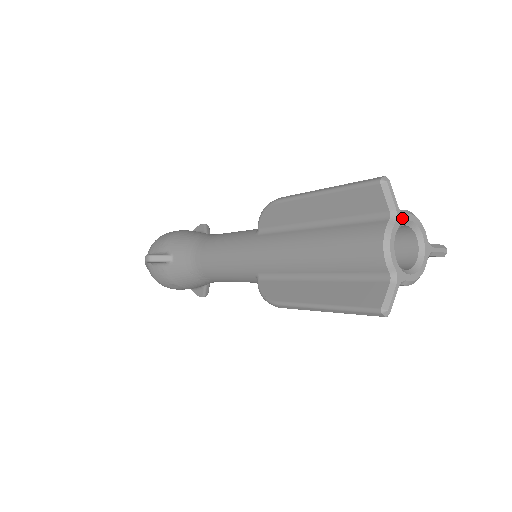
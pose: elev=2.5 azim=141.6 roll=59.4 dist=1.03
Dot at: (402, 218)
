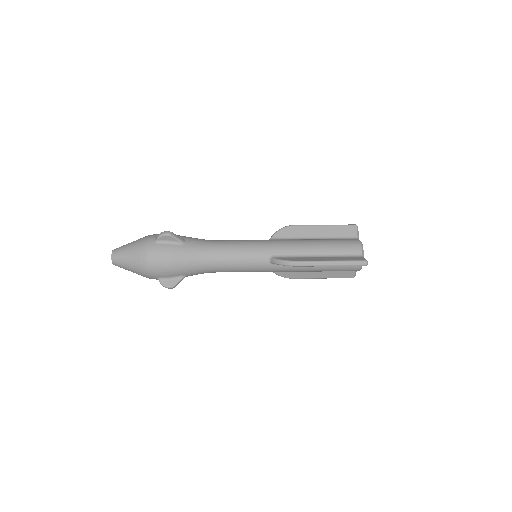
Dot at: occluded
